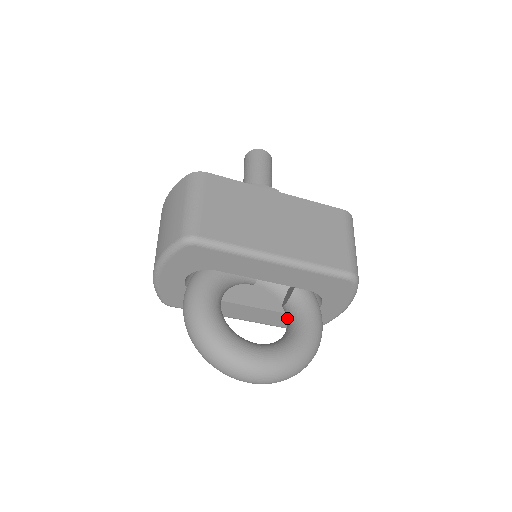
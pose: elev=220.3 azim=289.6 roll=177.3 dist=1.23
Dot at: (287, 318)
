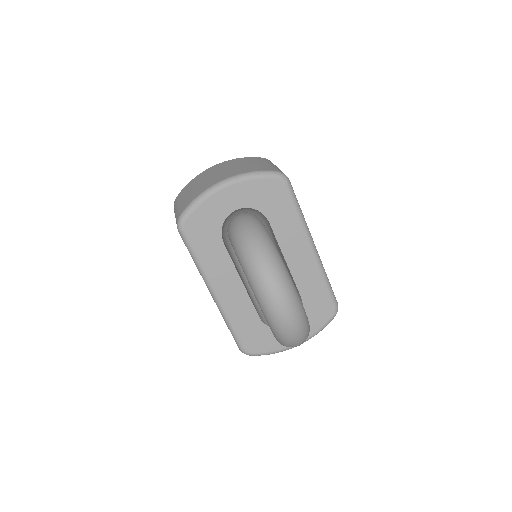
Dot at: occluded
